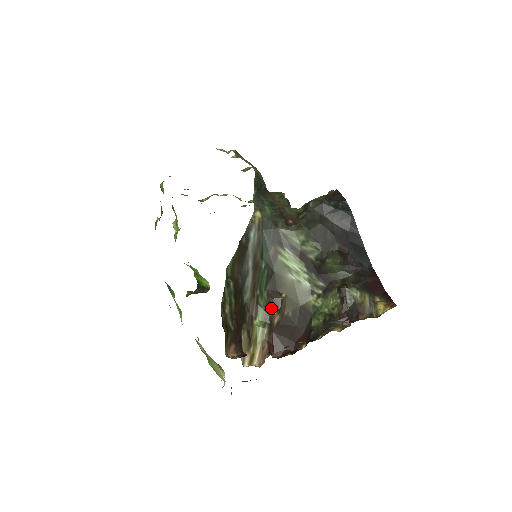
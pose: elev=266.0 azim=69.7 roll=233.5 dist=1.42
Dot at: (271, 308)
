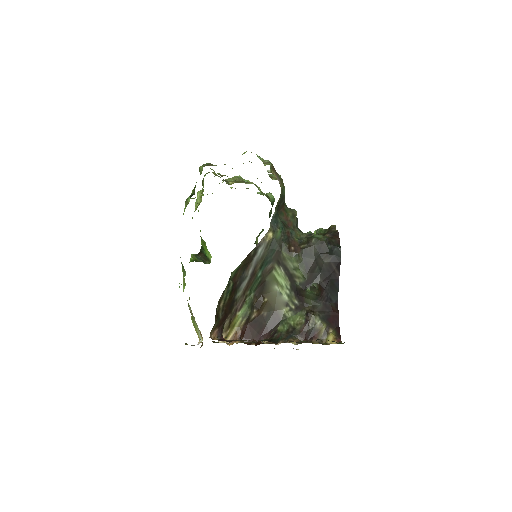
Dot at: (253, 306)
